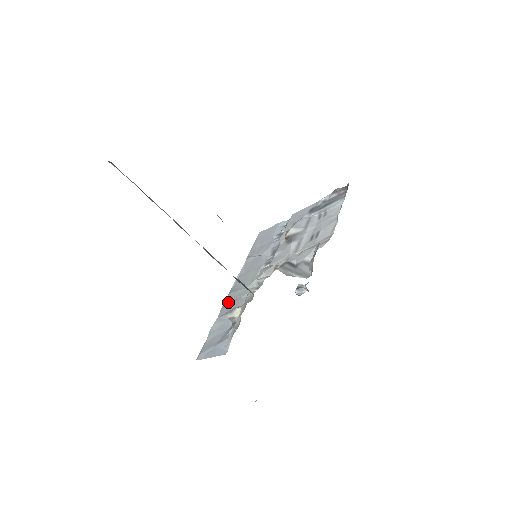
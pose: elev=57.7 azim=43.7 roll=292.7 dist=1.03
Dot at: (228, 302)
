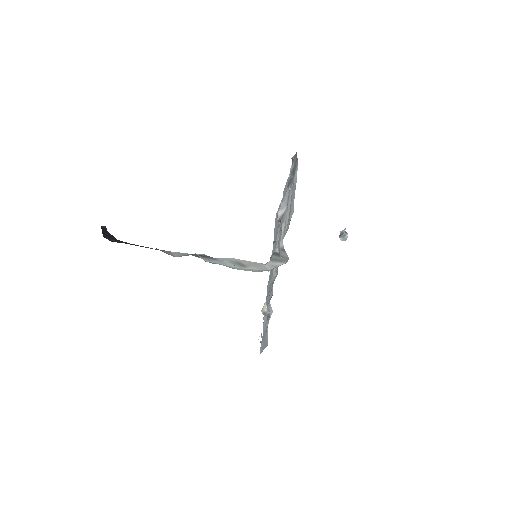
Dot at: (267, 294)
